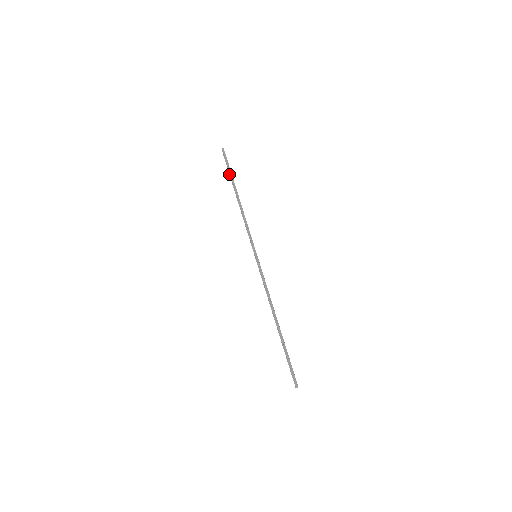
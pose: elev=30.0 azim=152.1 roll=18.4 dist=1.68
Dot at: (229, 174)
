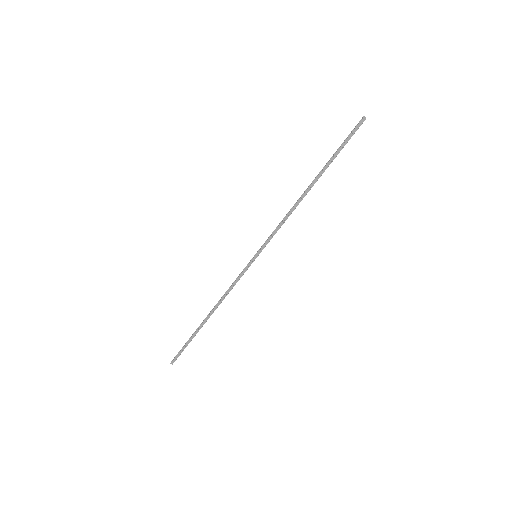
Dot at: (333, 154)
